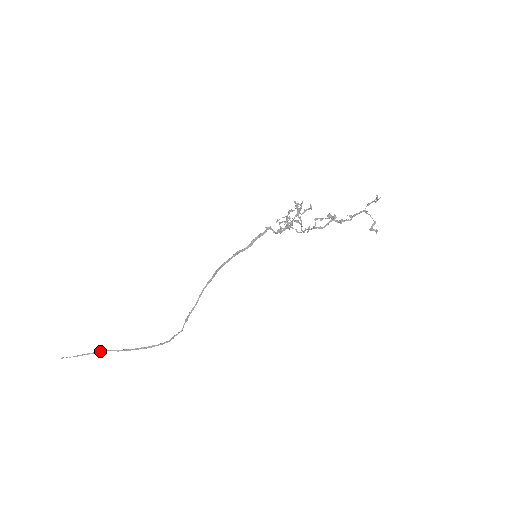
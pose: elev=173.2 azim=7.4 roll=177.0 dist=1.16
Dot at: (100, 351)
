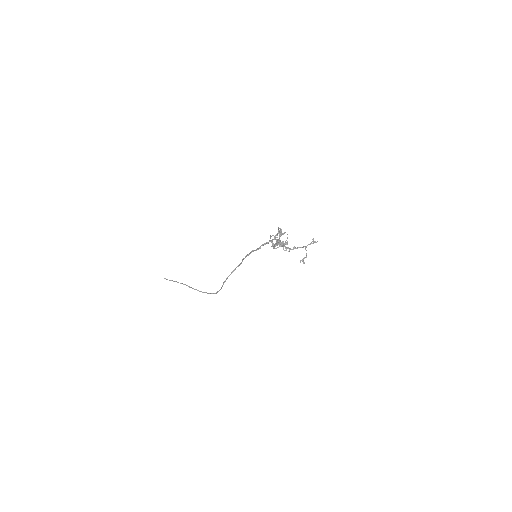
Dot at: (182, 283)
